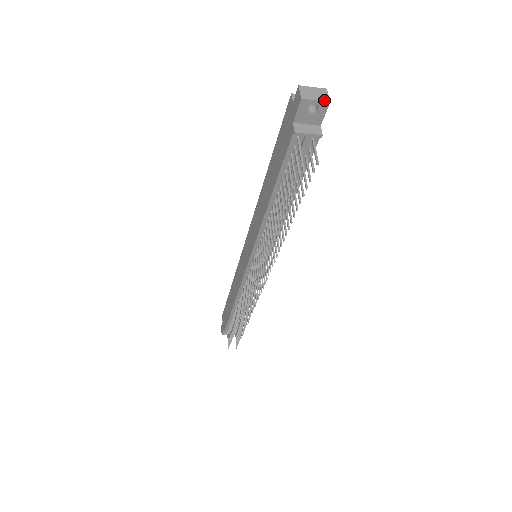
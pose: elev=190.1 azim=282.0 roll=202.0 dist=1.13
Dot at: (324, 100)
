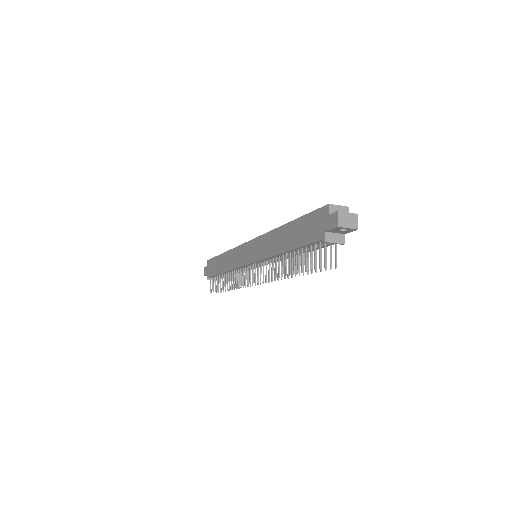
Dot at: (354, 228)
